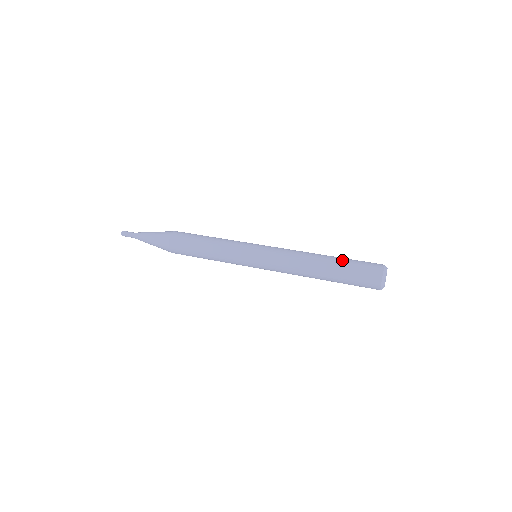
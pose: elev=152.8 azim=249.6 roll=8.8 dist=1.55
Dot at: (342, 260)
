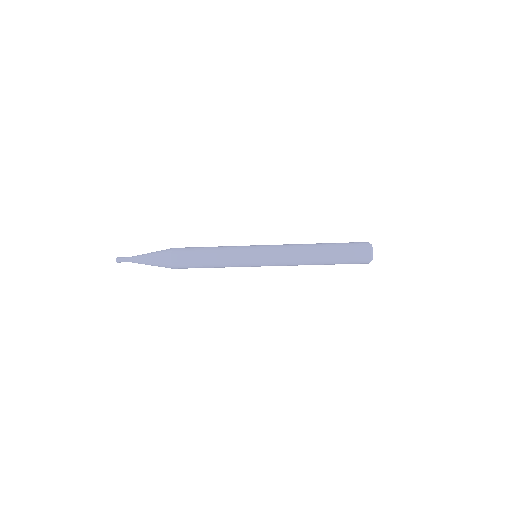
Dot at: occluded
